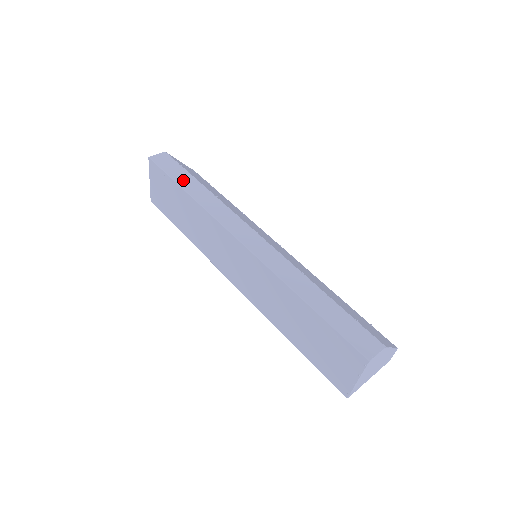
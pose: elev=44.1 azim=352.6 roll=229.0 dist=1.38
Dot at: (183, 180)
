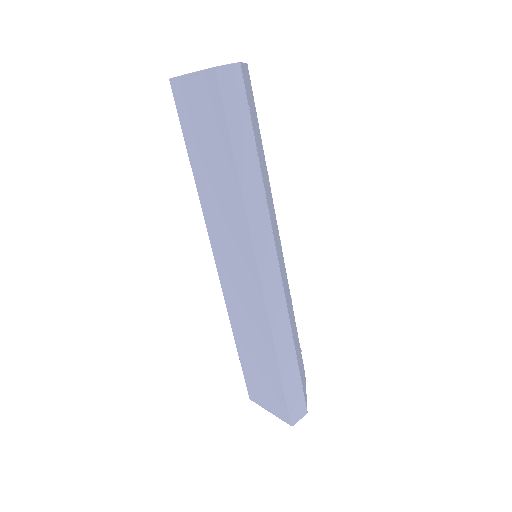
Dot at: (242, 145)
